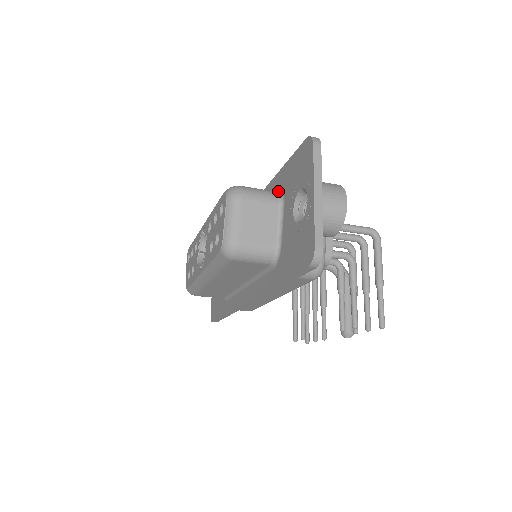
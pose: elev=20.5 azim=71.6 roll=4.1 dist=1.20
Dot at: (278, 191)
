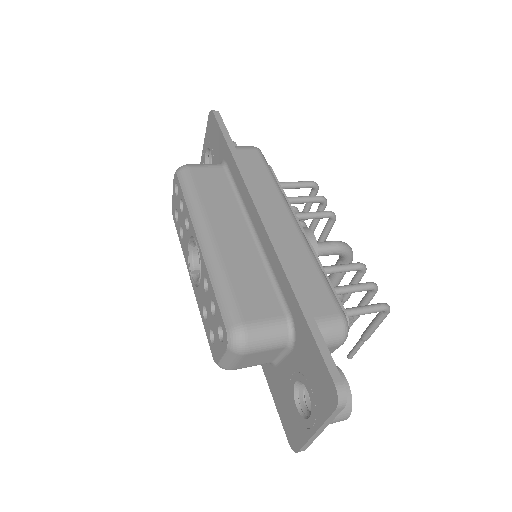
Dot at: (291, 329)
